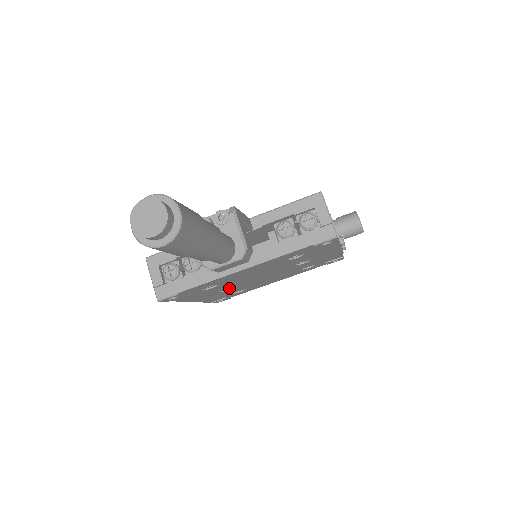
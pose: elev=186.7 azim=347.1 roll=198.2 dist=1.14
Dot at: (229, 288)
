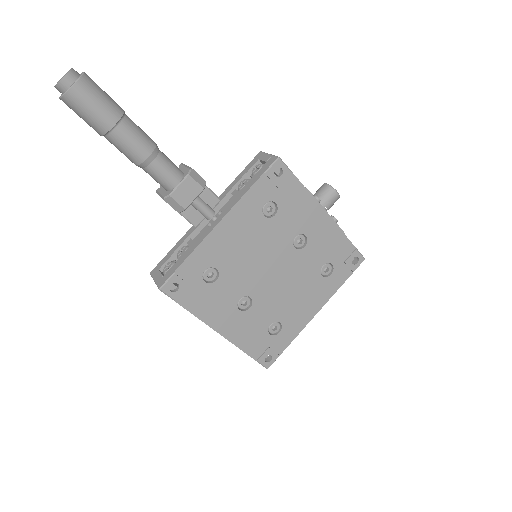
Dot at: (250, 306)
